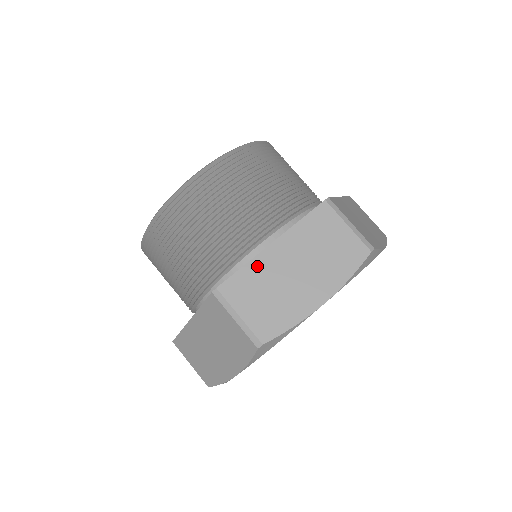
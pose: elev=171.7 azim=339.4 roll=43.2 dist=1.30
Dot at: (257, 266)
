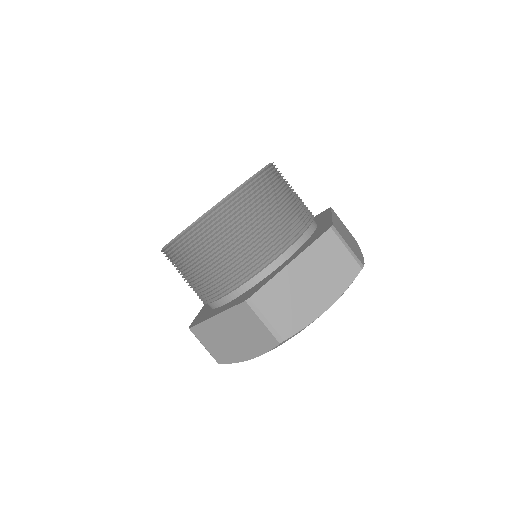
Dot at: (336, 223)
